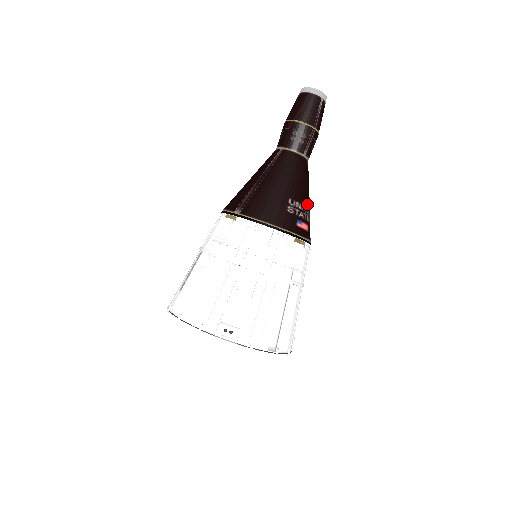
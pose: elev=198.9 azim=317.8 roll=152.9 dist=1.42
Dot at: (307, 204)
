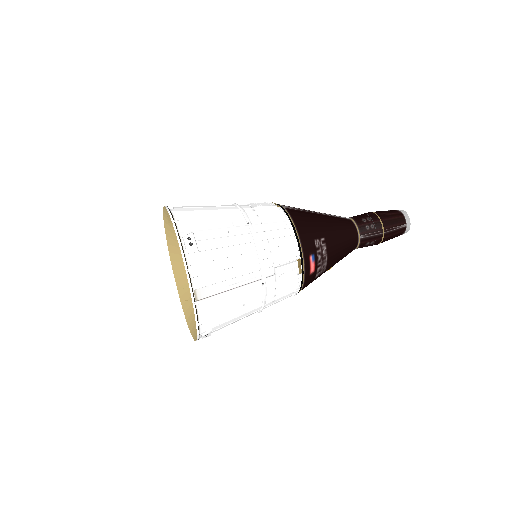
Dot at: (329, 261)
